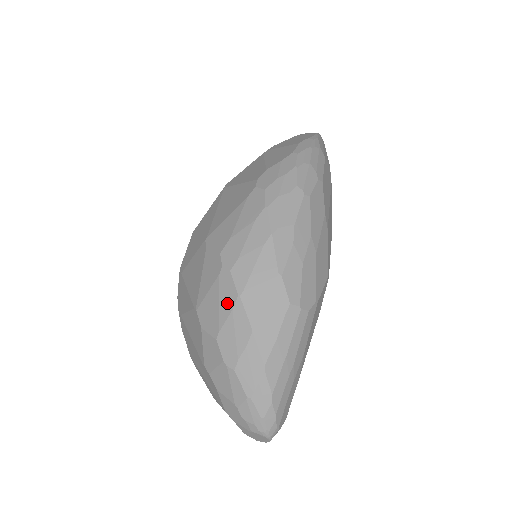
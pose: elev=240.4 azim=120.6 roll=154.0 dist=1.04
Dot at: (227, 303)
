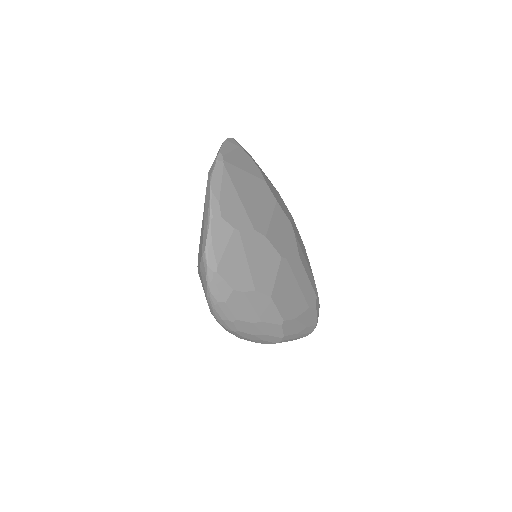
Dot at: occluded
